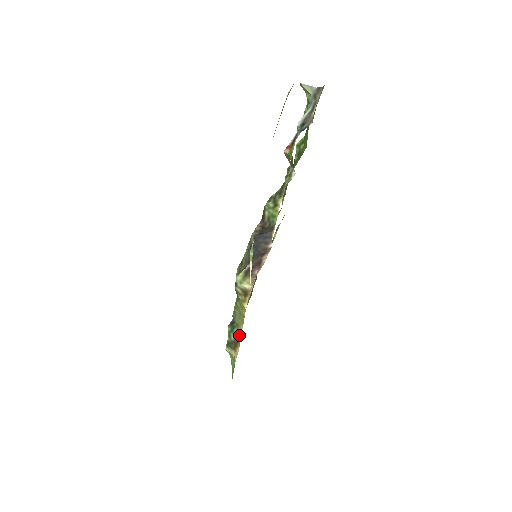
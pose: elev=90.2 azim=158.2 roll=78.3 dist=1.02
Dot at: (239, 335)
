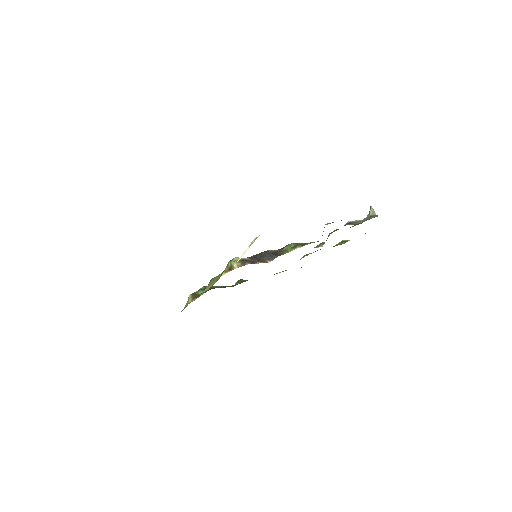
Dot at: occluded
